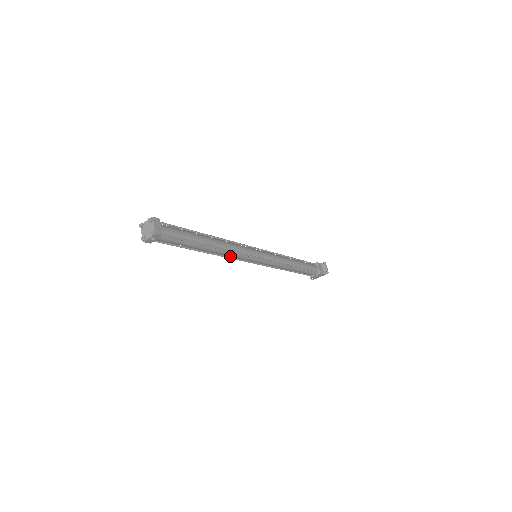
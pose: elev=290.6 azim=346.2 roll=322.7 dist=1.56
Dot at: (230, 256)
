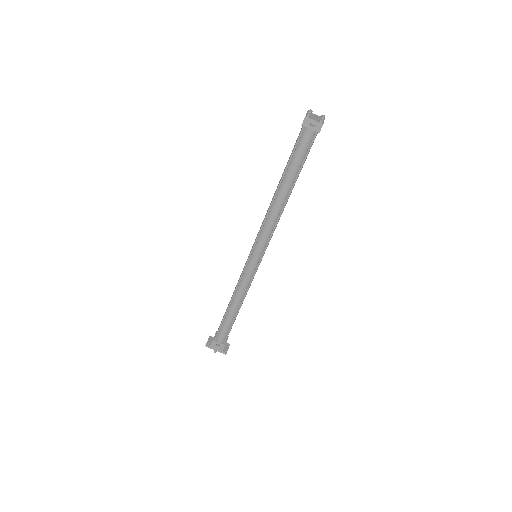
Dot at: (267, 223)
